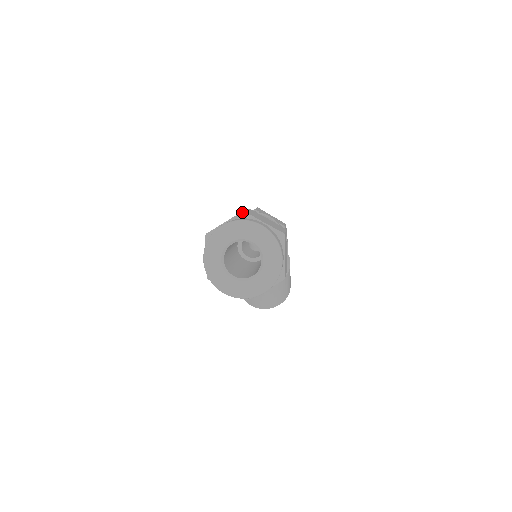
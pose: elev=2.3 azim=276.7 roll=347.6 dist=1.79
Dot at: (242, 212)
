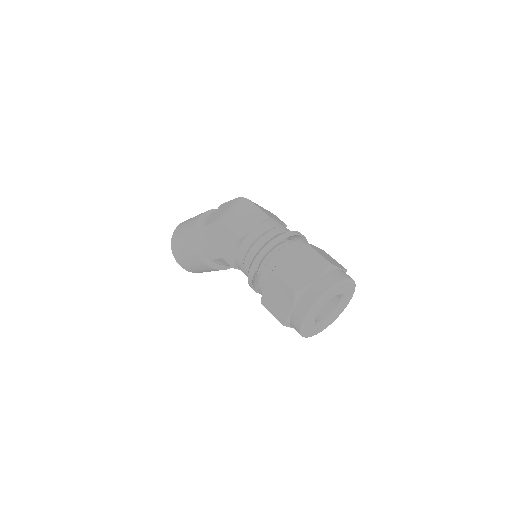
Dot at: (329, 265)
